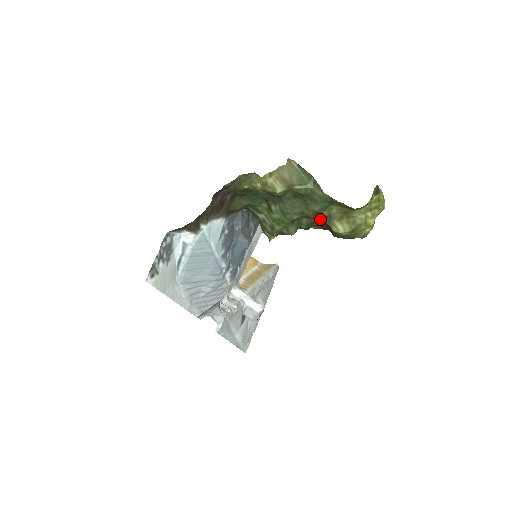
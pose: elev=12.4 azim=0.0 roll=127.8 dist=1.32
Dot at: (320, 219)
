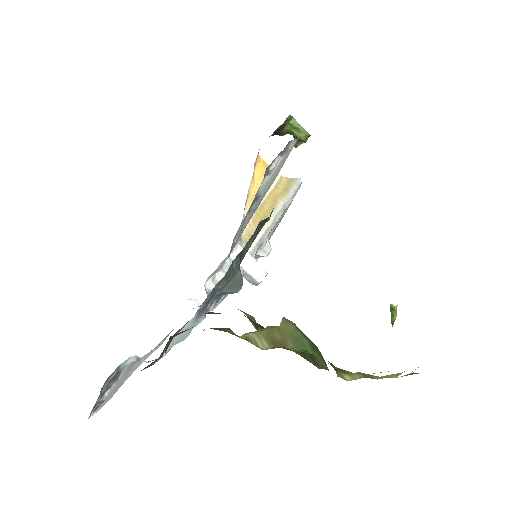
Dot at: occluded
